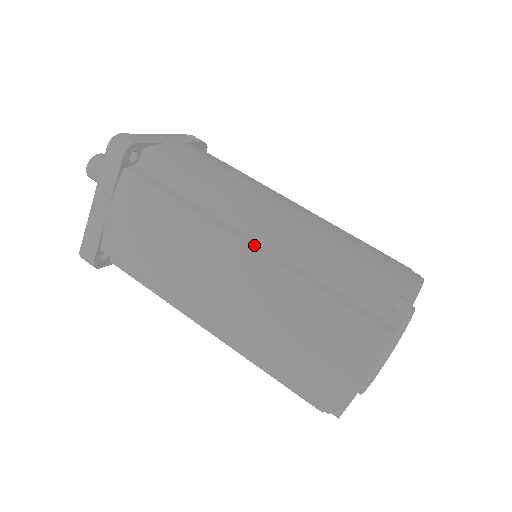
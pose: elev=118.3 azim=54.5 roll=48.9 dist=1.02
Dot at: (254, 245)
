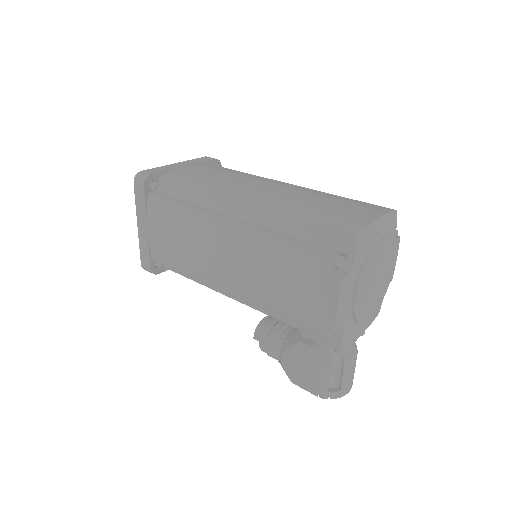
Dot at: occluded
